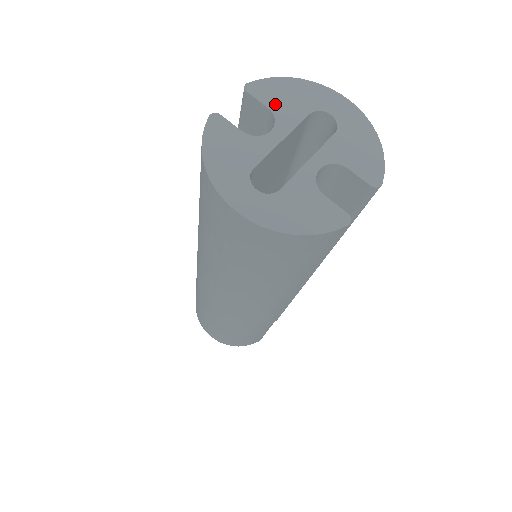
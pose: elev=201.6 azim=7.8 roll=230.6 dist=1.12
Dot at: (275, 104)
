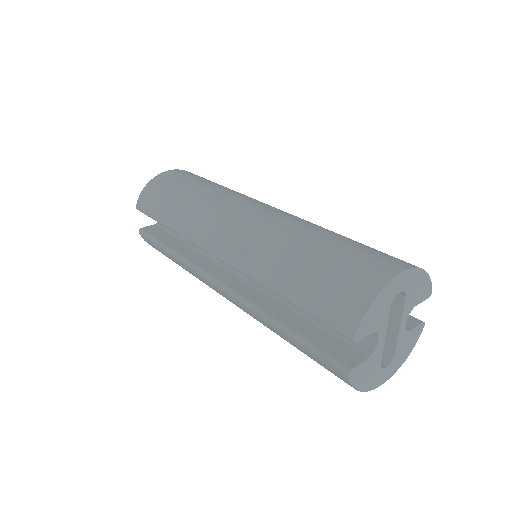
Dot at: (373, 327)
